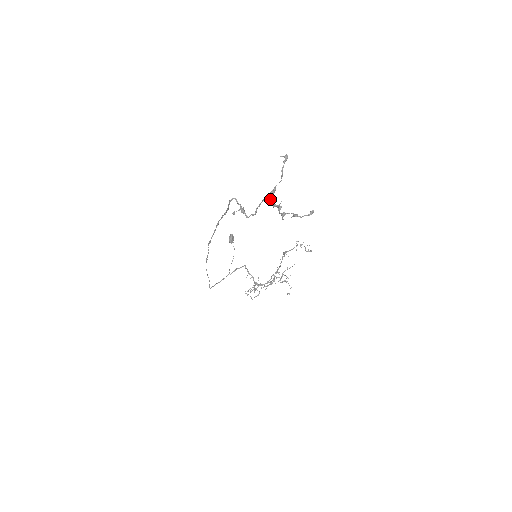
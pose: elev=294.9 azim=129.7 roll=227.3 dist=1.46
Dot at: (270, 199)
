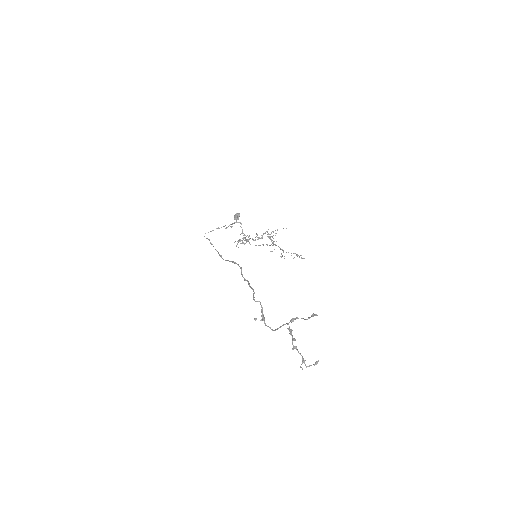
Dot at: (289, 328)
